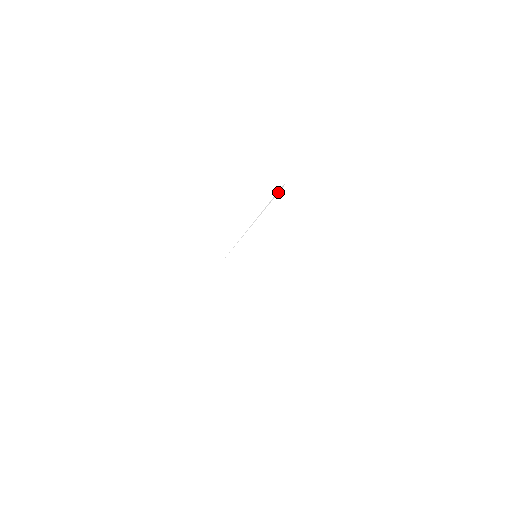
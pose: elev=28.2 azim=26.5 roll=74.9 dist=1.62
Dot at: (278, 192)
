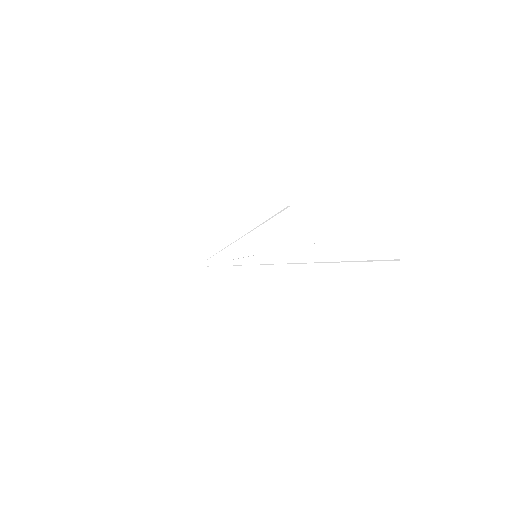
Dot at: occluded
